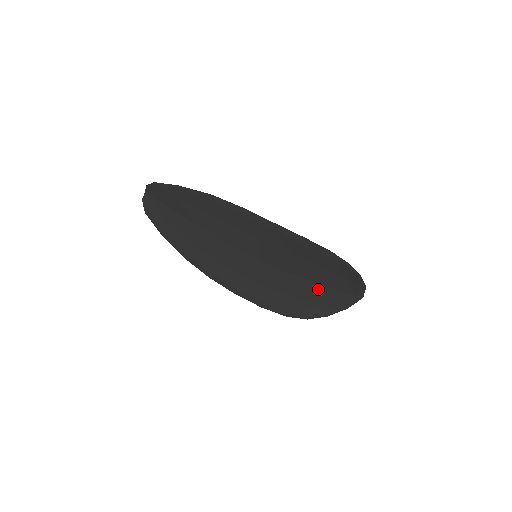
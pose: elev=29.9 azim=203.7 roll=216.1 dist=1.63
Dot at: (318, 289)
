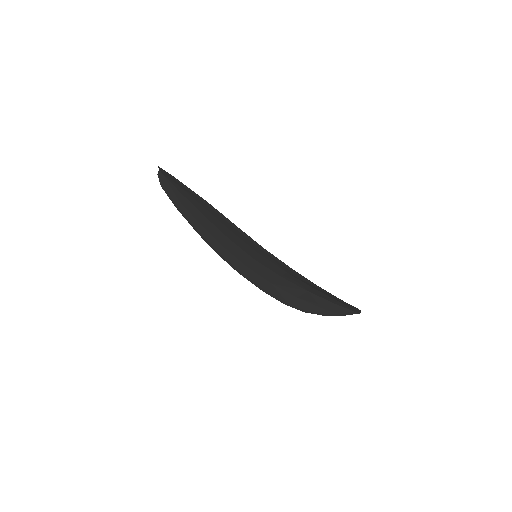
Dot at: (314, 297)
